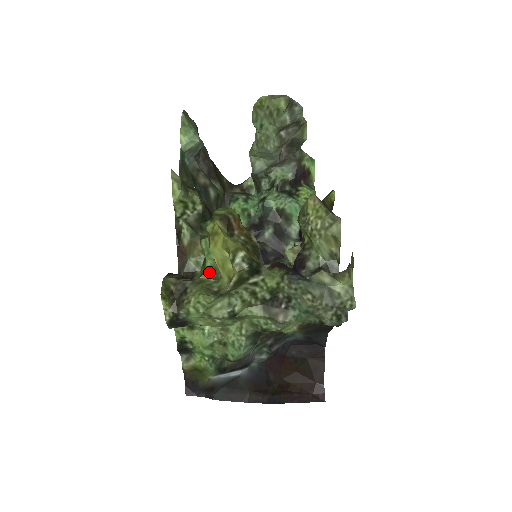
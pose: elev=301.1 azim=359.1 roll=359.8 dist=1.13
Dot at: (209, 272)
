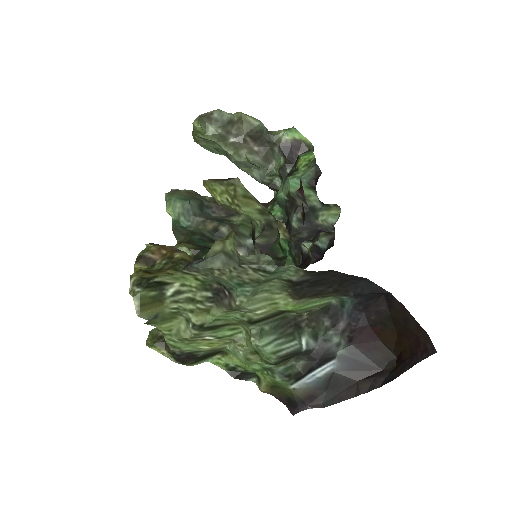
Dot at: occluded
